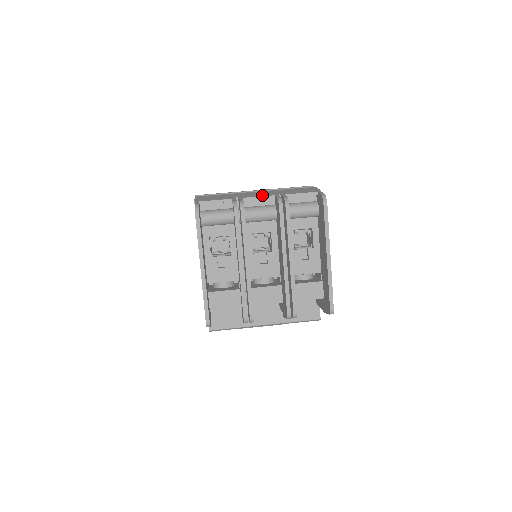
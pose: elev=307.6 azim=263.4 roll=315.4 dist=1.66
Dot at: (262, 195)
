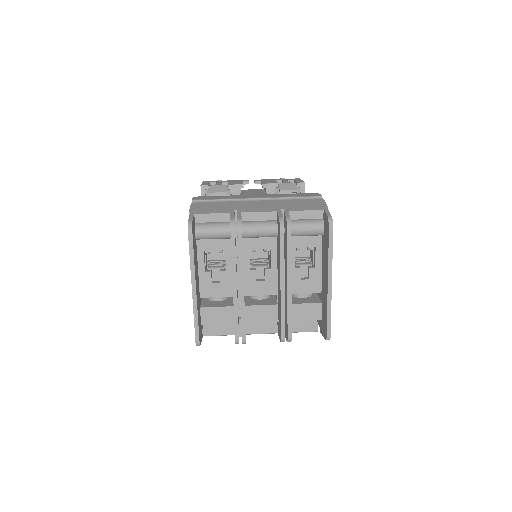
Dot at: (263, 210)
